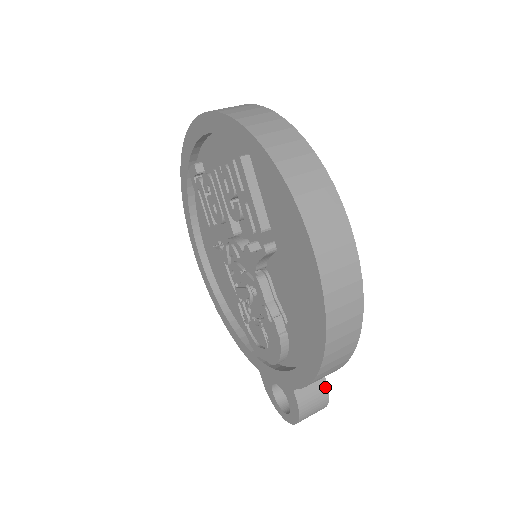
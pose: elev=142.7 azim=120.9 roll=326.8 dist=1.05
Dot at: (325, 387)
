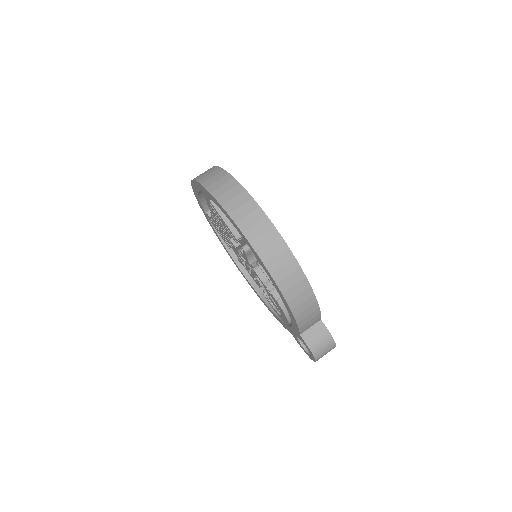
Dot at: (325, 329)
